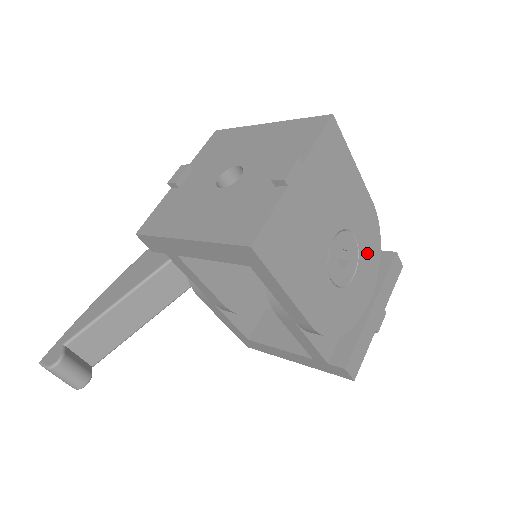
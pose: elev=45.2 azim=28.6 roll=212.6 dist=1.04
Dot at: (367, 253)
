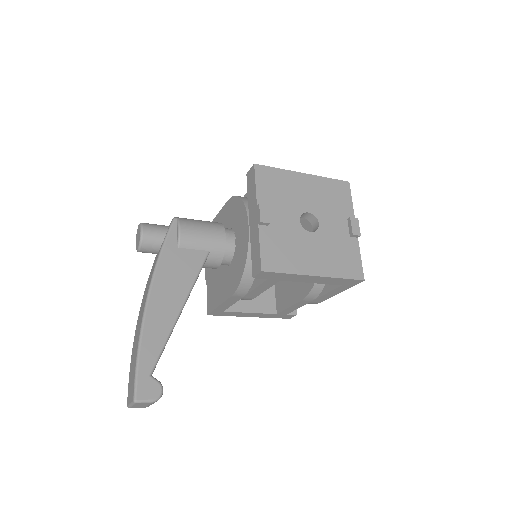
Dot at: occluded
